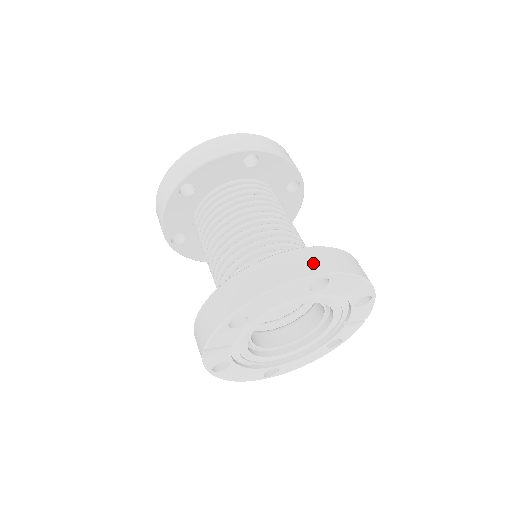
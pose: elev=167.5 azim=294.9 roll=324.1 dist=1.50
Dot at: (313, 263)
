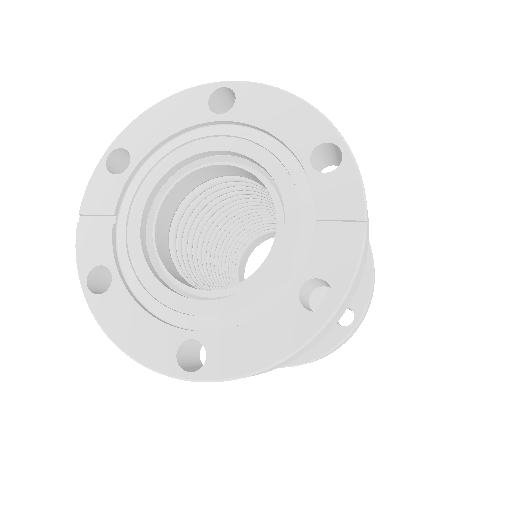
Dot at: occluded
